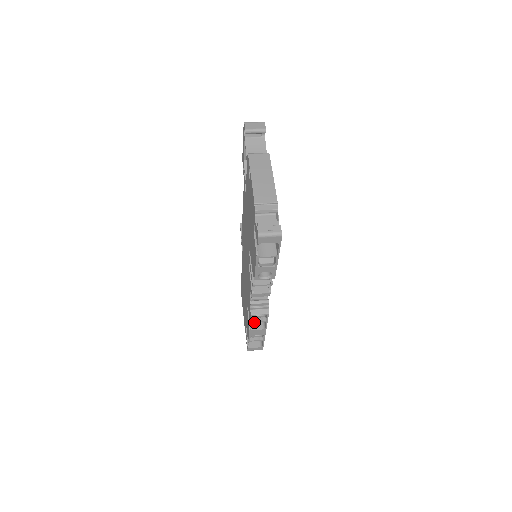
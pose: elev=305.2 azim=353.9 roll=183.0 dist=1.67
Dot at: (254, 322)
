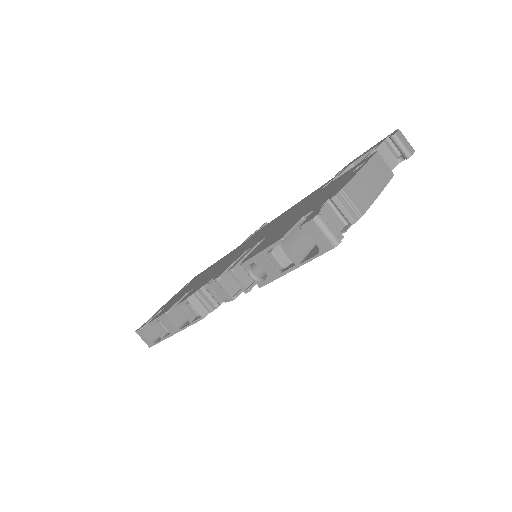
Dot at: (178, 311)
